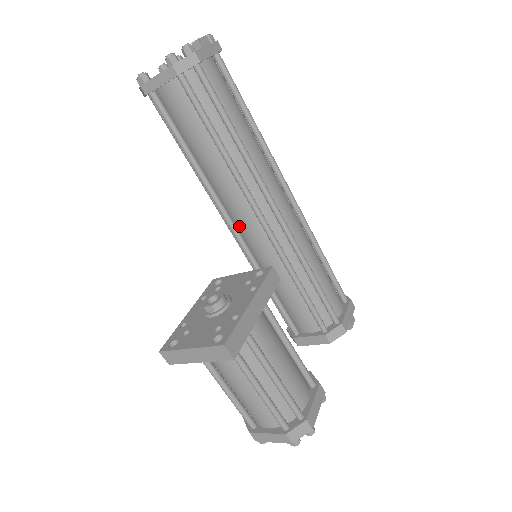
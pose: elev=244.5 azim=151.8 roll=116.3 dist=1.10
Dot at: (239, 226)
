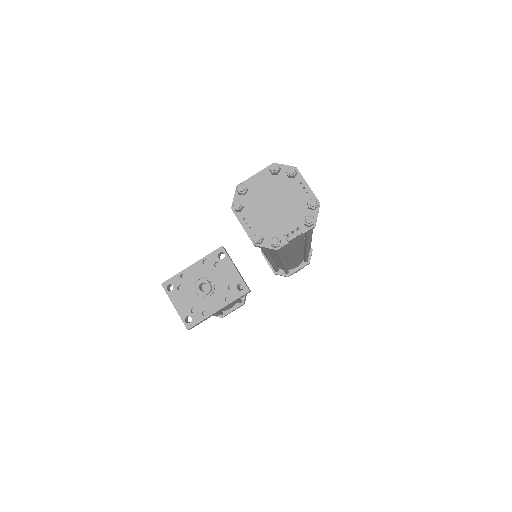
Dot at: occluded
